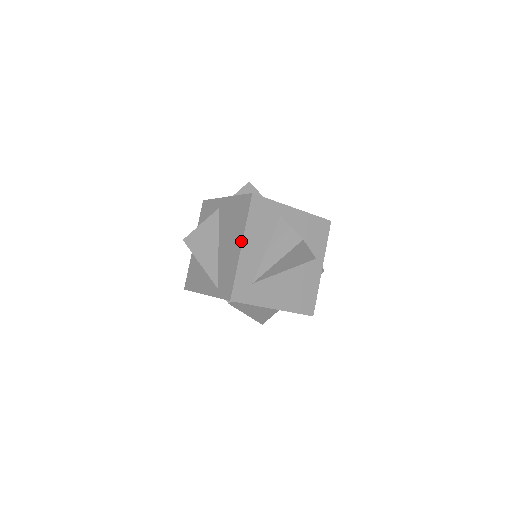
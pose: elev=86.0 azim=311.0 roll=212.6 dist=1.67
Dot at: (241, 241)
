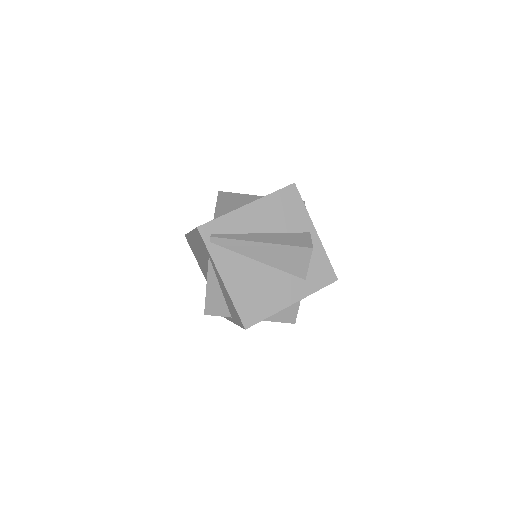
Dot at: (190, 234)
